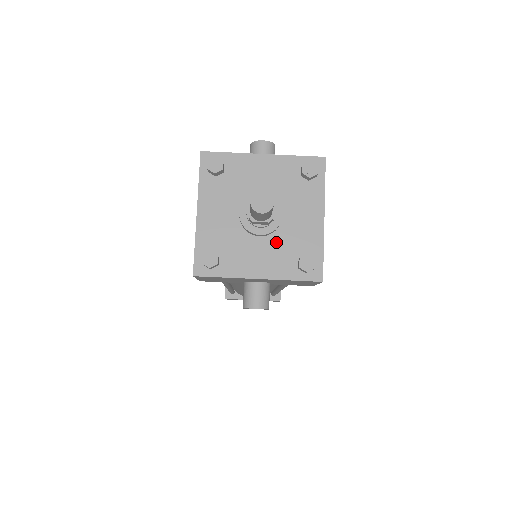
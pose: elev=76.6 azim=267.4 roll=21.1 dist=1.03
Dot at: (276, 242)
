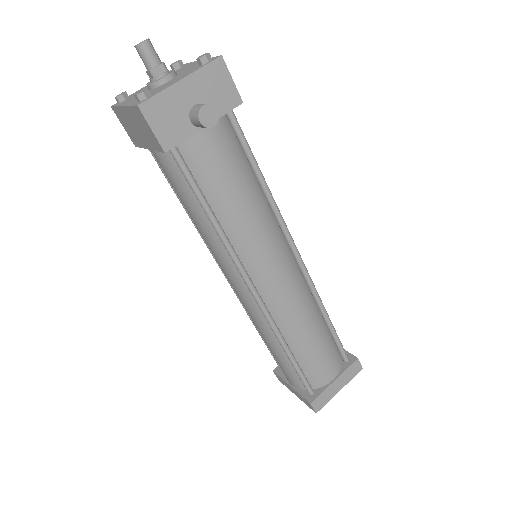
Dot at: (180, 75)
